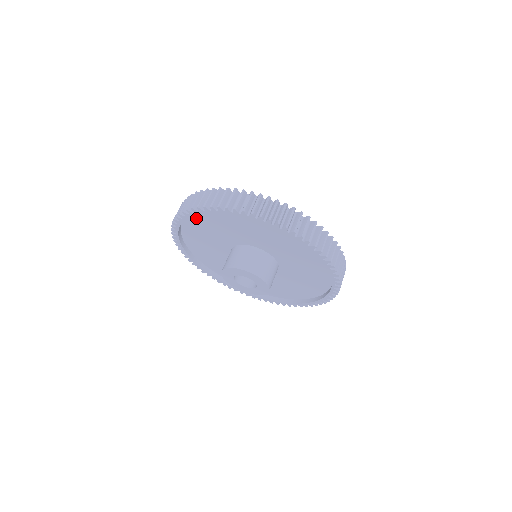
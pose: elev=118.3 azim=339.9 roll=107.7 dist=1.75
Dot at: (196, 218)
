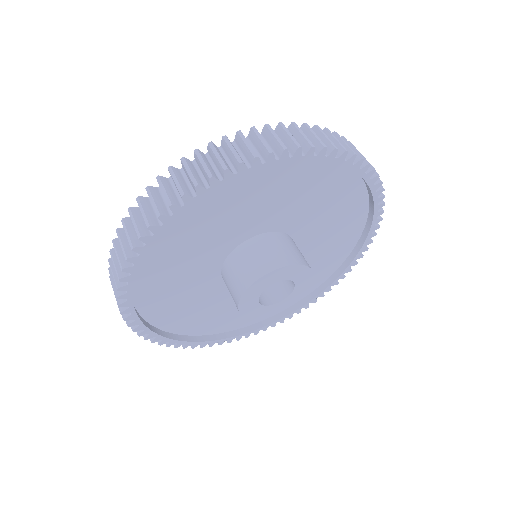
Dot at: (161, 319)
